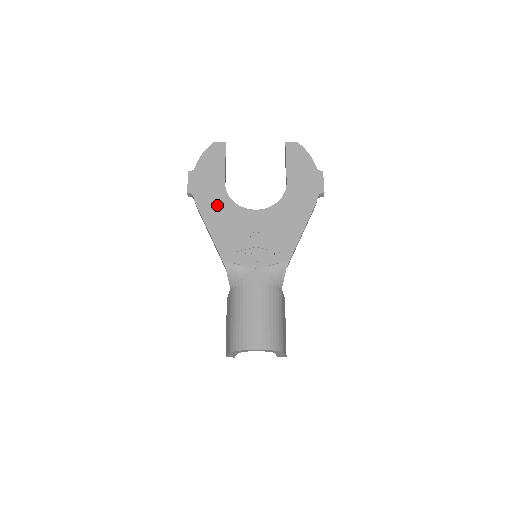
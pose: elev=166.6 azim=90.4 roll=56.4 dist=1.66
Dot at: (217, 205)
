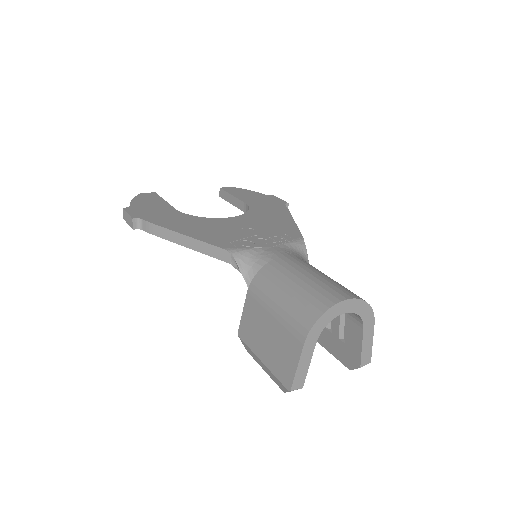
Dot at: (179, 220)
